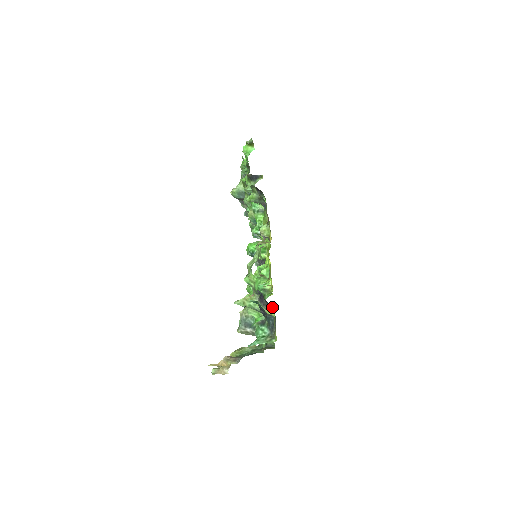
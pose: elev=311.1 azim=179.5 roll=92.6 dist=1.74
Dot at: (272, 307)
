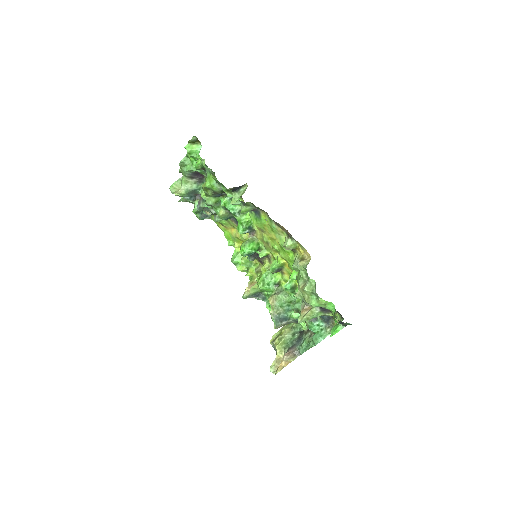
Dot at: (336, 311)
